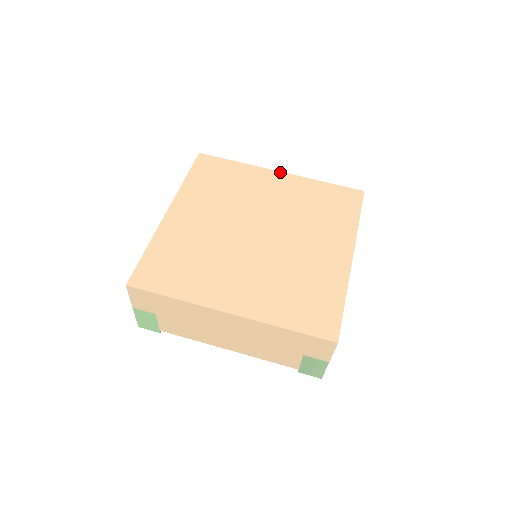
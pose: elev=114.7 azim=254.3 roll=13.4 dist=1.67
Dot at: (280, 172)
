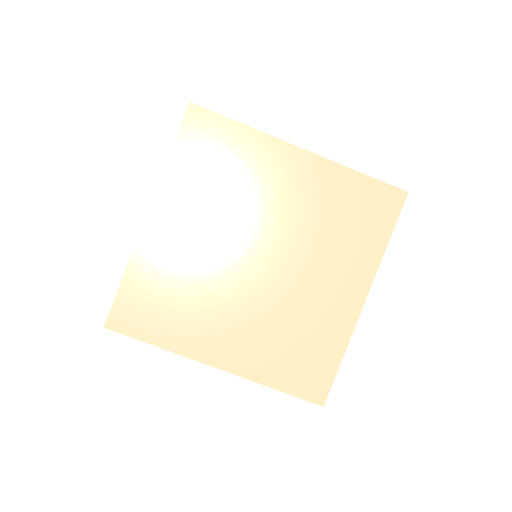
Dot at: (302, 149)
